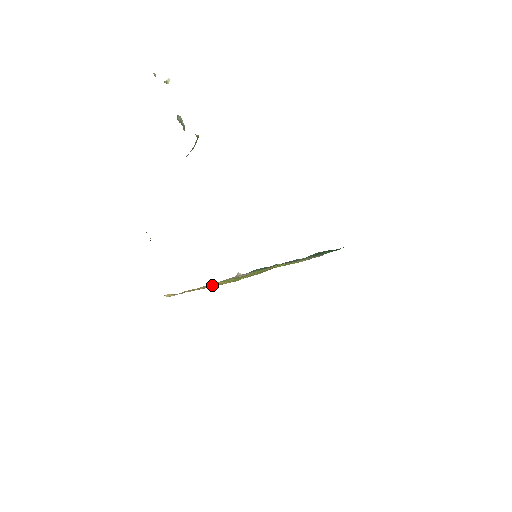
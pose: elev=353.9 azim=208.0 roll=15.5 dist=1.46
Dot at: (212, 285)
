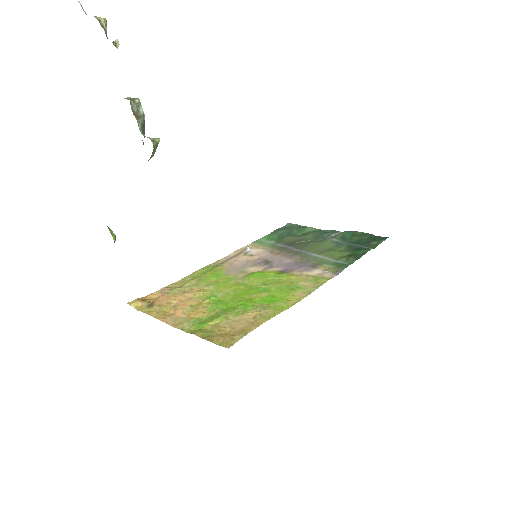
Dot at: (182, 308)
